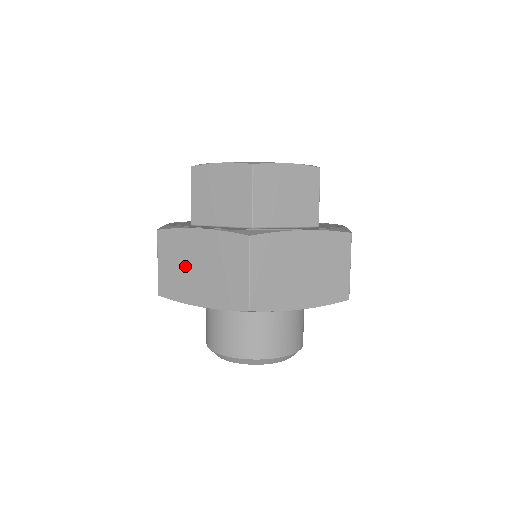
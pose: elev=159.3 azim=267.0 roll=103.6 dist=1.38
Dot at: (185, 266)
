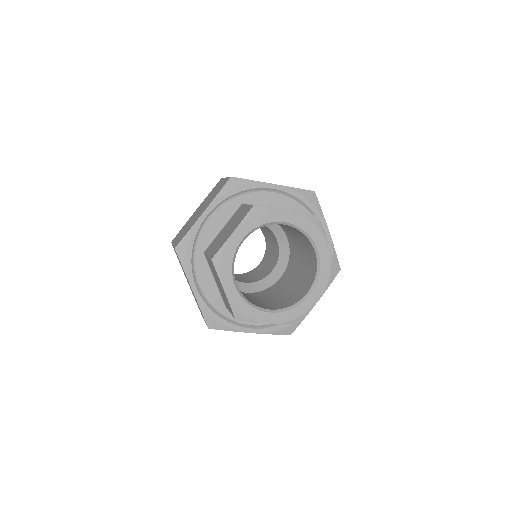
Dot at: occluded
